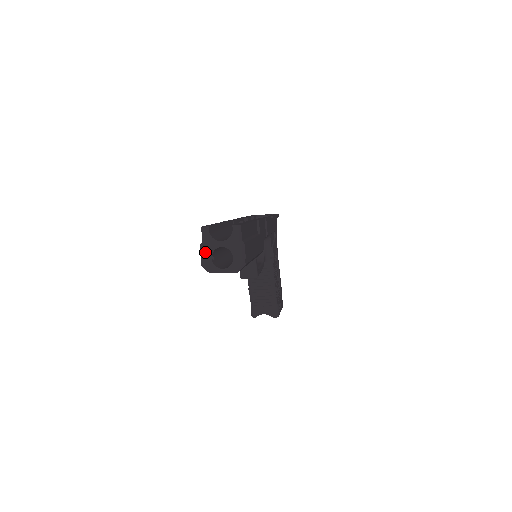
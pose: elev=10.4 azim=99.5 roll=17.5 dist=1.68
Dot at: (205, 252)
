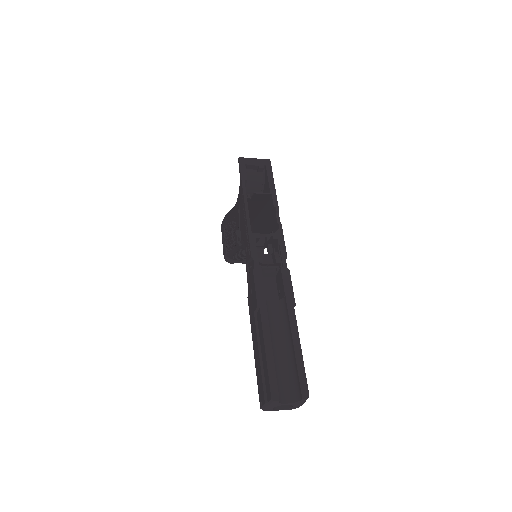
Dot at: (268, 407)
